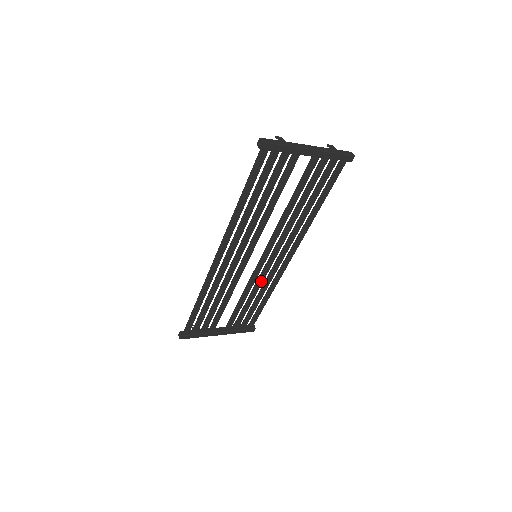
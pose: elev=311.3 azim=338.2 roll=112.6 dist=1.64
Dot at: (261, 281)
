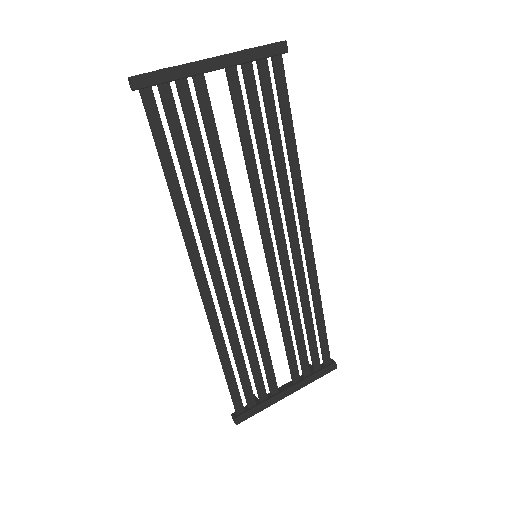
Dot at: (291, 290)
